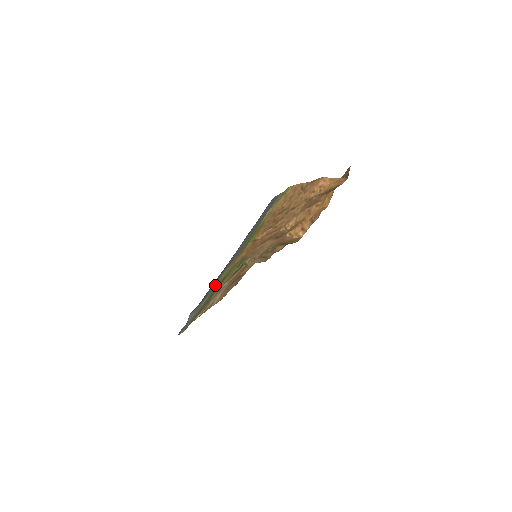
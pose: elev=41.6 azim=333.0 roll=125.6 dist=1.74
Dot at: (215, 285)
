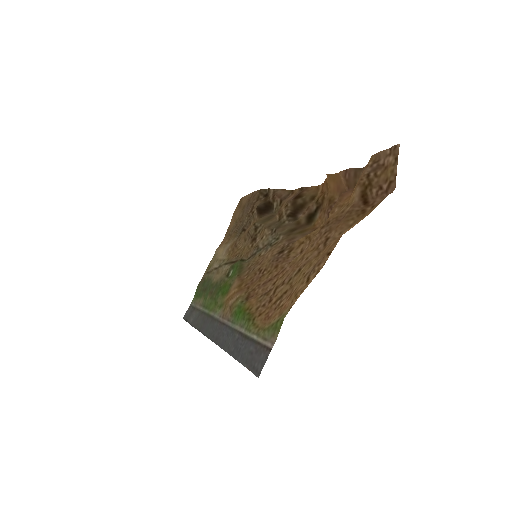
Dot at: (210, 316)
